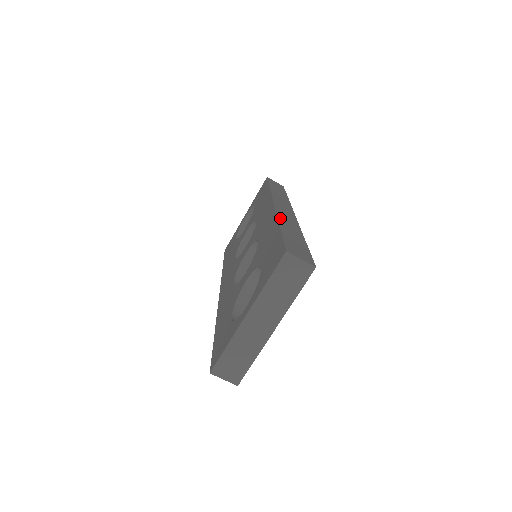
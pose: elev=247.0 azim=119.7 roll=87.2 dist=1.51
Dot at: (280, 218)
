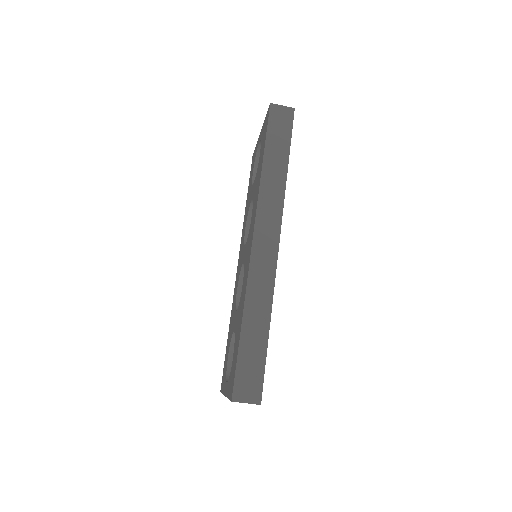
Dot at: (248, 295)
